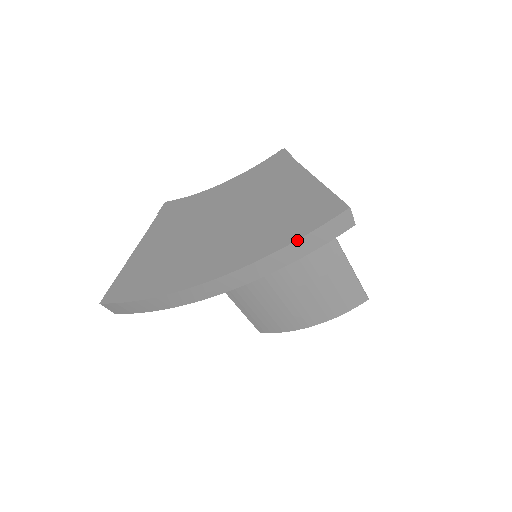
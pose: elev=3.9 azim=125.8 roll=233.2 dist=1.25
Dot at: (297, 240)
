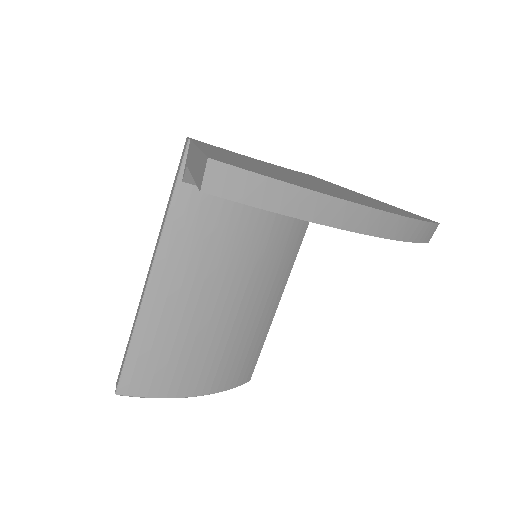
Dot at: (427, 221)
